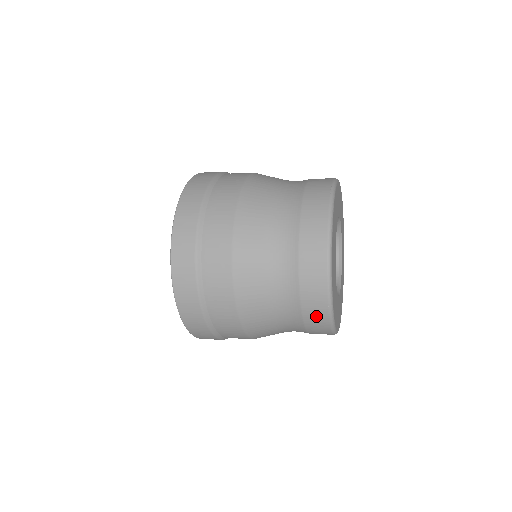
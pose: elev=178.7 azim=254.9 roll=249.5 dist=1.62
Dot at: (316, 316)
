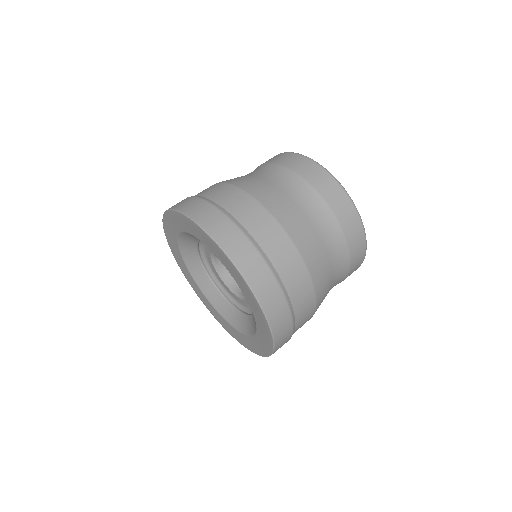
Dot at: occluded
